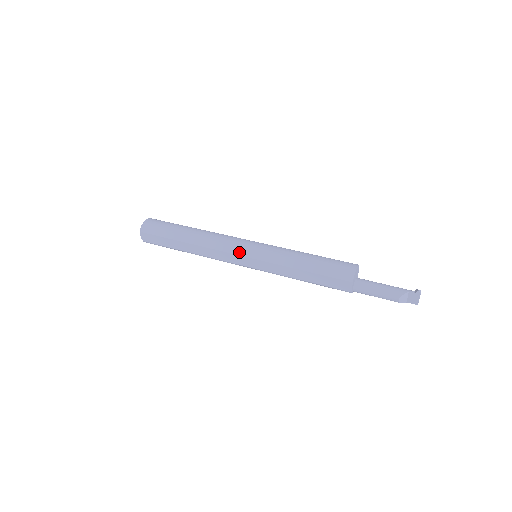
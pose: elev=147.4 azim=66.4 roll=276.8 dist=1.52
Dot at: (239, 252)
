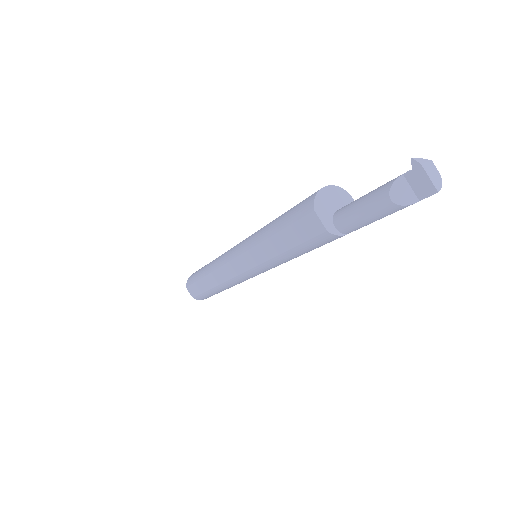
Dot at: (231, 256)
